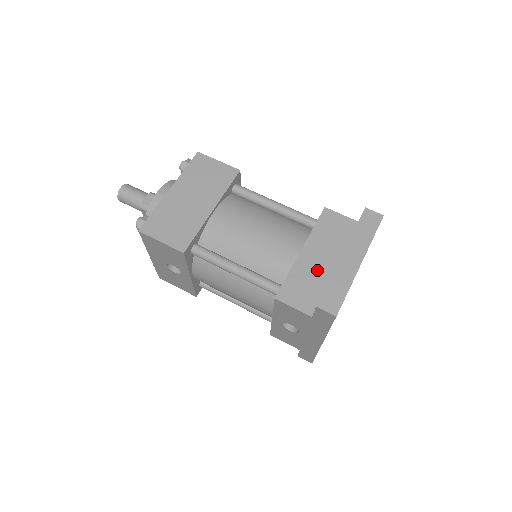
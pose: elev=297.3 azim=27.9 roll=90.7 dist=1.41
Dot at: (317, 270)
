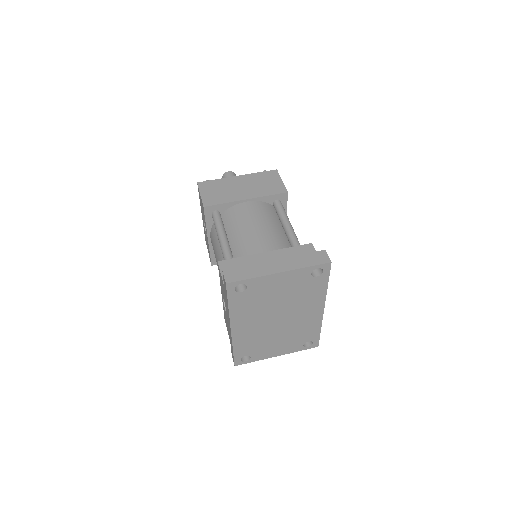
Dot at: occluded
